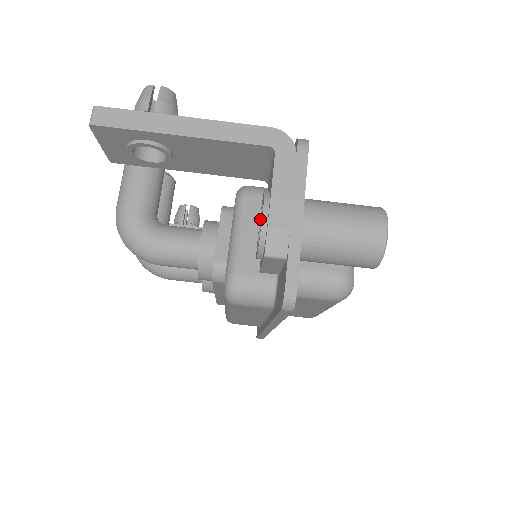
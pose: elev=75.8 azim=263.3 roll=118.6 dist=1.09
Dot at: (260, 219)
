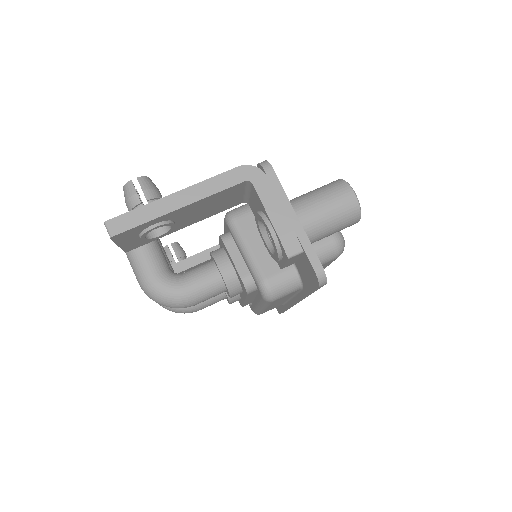
Dot at: (261, 232)
